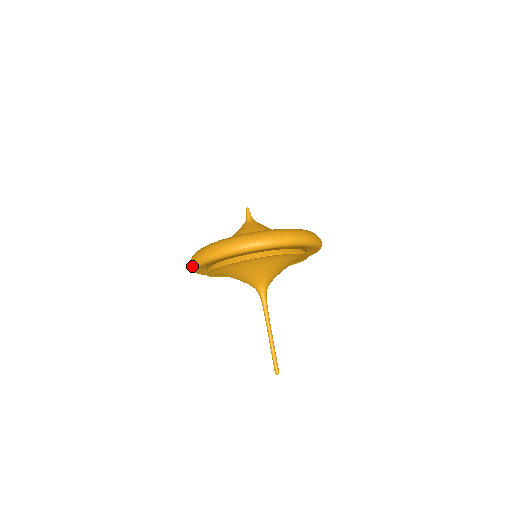
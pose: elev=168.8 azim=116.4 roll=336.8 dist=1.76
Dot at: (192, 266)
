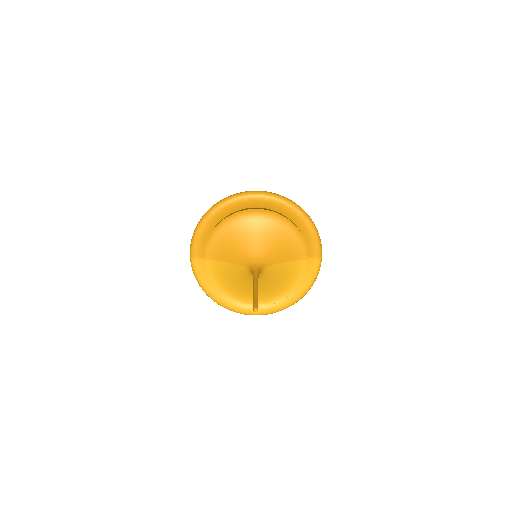
Dot at: (190, 261)
